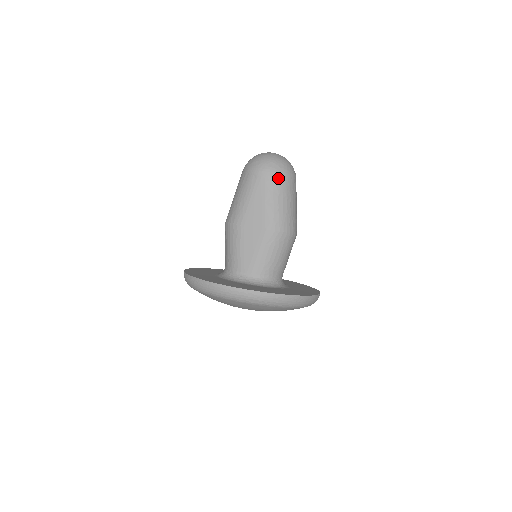
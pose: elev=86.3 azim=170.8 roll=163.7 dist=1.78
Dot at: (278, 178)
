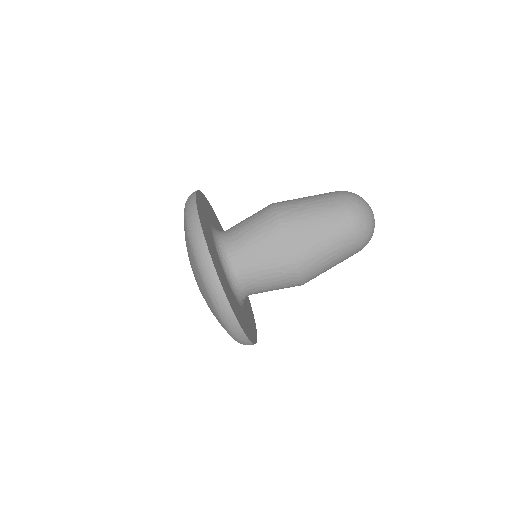
Dot at: (353, 240)
